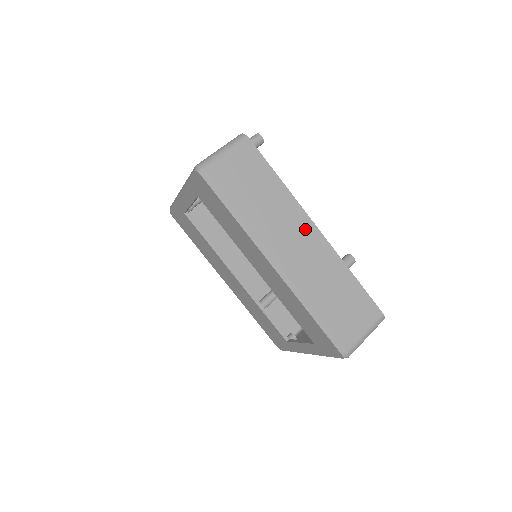
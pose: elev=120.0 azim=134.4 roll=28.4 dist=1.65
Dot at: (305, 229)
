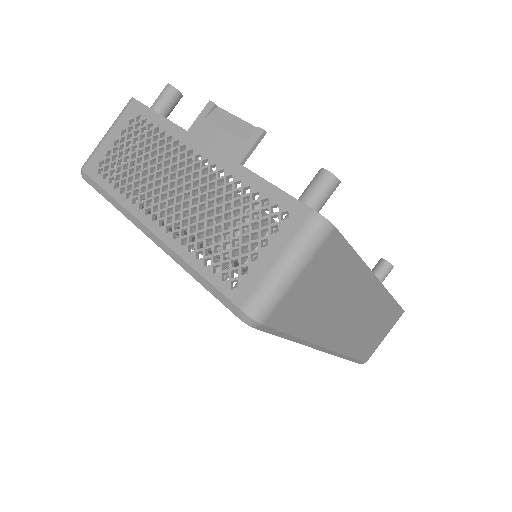
Dot at: (368, 294)
